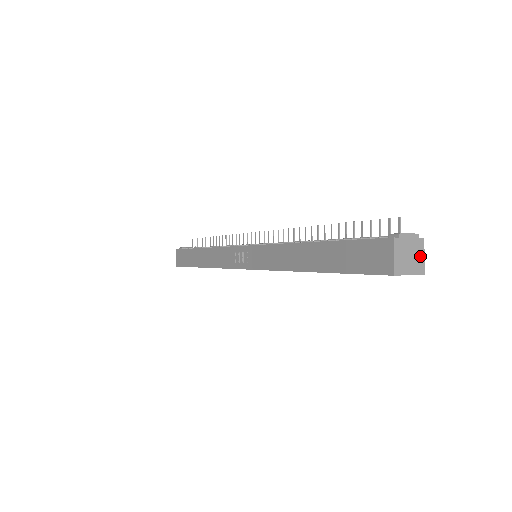
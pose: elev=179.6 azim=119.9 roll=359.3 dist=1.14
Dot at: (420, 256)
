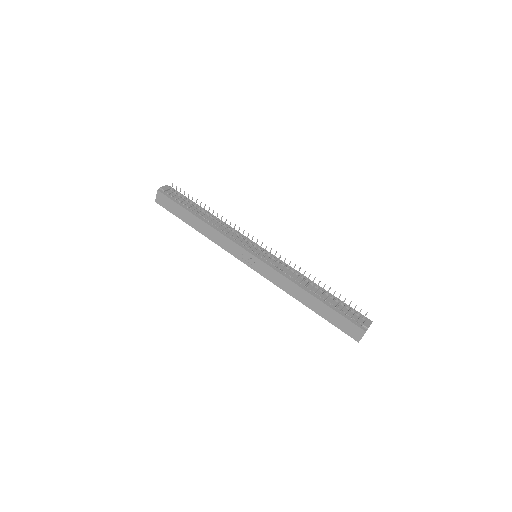
Dot at: occluded
